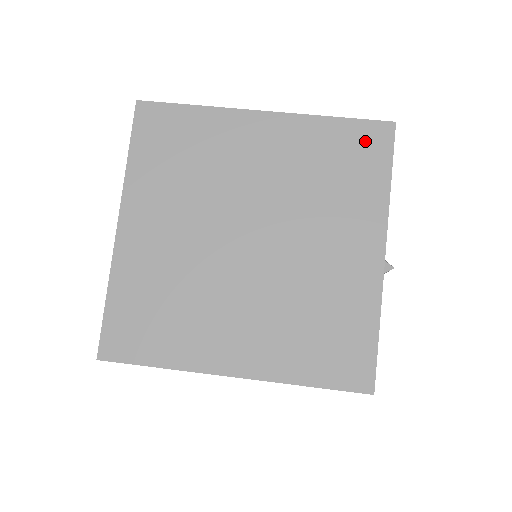
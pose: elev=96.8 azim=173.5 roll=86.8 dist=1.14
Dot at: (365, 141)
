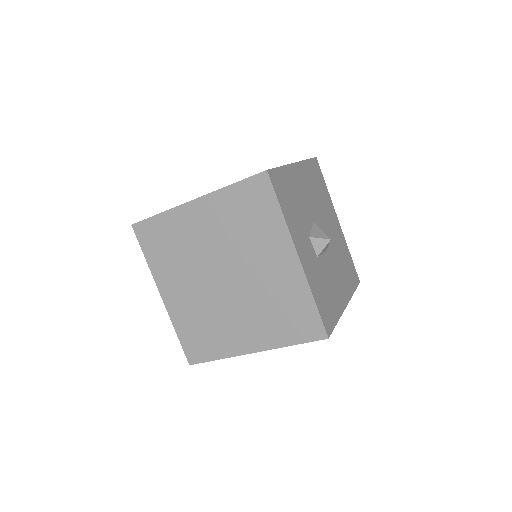
Dot at: (255, 192)
